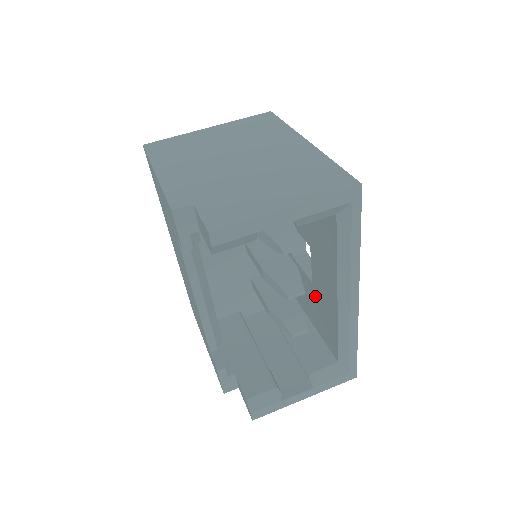
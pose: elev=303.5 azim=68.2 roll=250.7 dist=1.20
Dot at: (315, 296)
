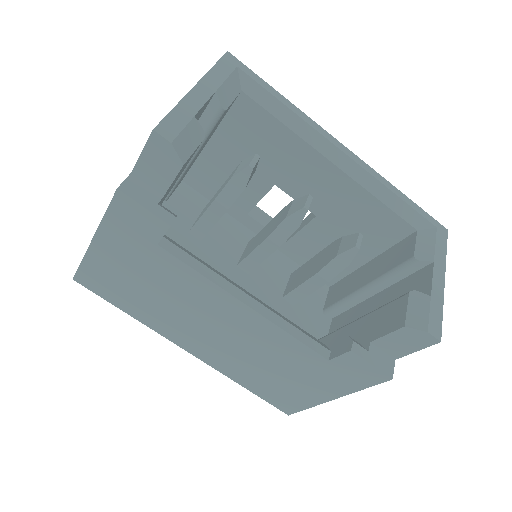
Dot at: (332, 222)
